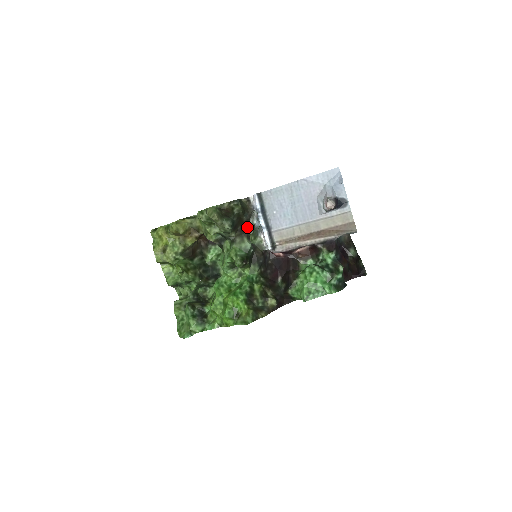
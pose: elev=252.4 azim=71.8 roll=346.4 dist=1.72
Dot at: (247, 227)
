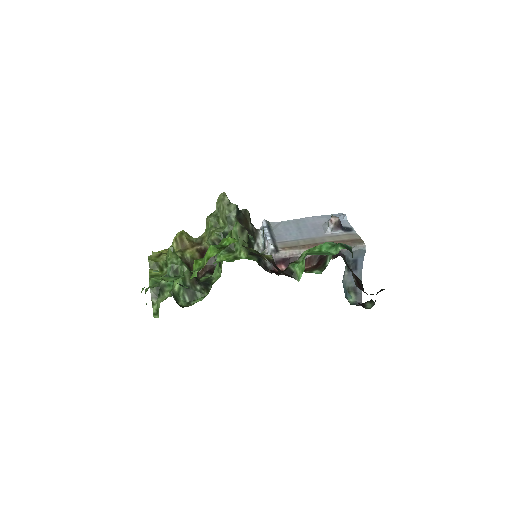
Dot at: (251, 234)
